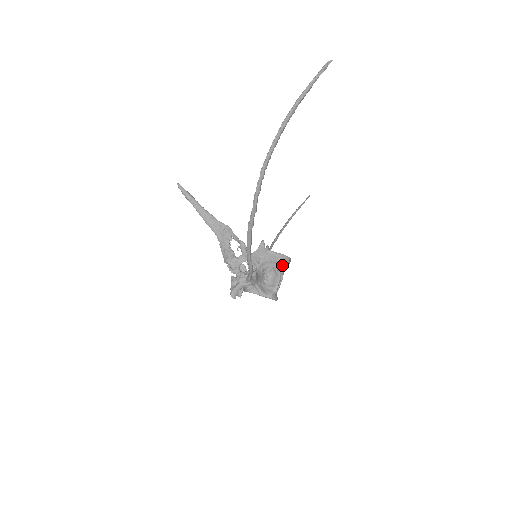
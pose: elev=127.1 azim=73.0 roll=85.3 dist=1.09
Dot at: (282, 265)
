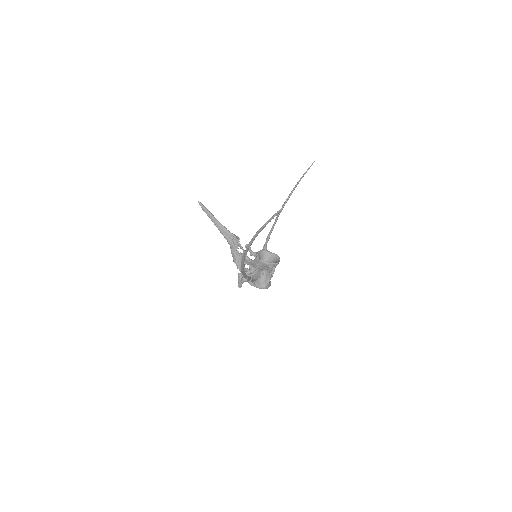
Dot at: occluded
